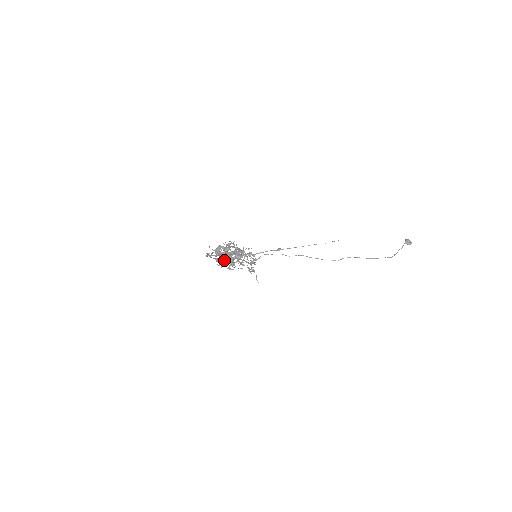
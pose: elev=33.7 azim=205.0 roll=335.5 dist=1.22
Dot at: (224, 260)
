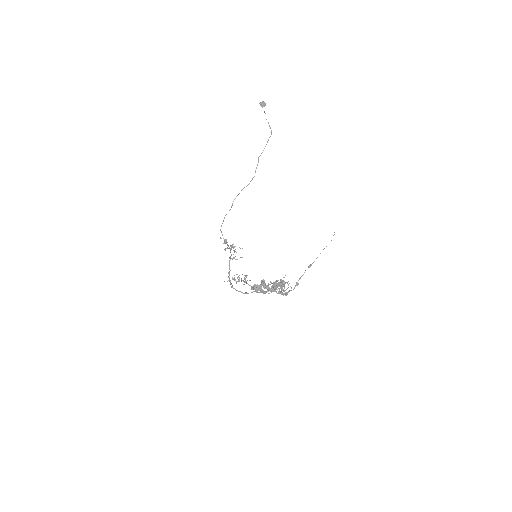
Dot at: occluded
